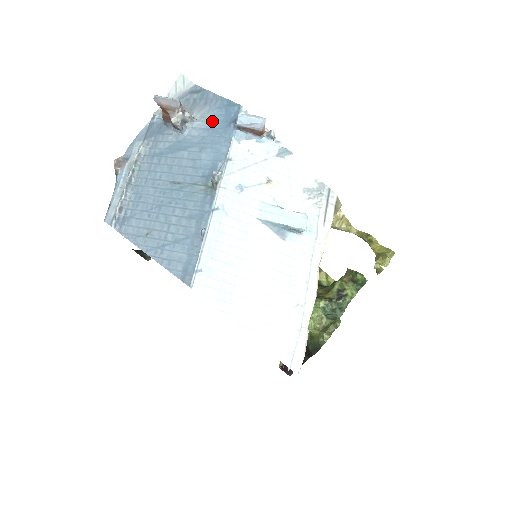
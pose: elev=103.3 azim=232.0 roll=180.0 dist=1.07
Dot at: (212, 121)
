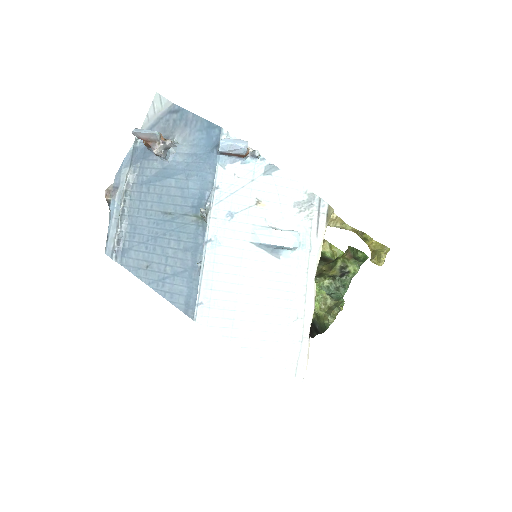
Dot at: (195, 145)
